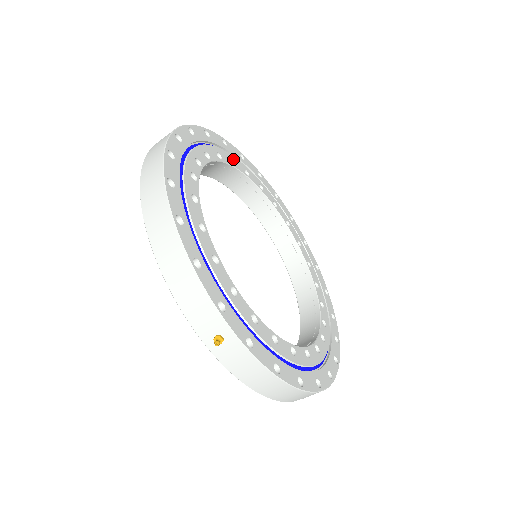
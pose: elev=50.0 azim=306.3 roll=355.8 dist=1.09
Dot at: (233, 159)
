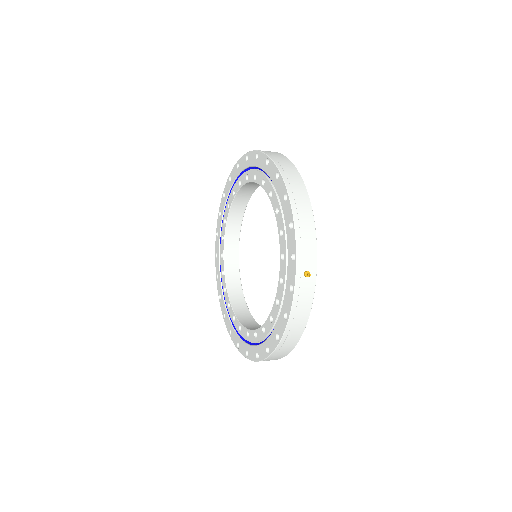
Dot at: occluded
